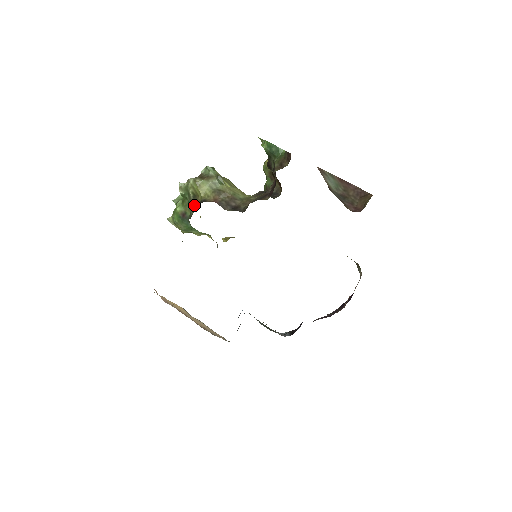
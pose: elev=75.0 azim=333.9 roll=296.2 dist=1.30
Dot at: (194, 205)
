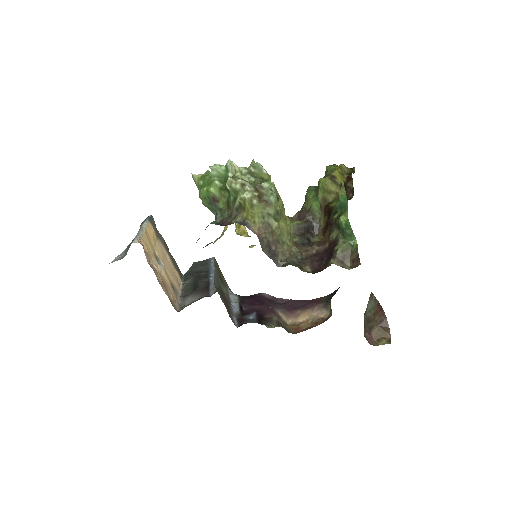
Dot at: (234, 213)
